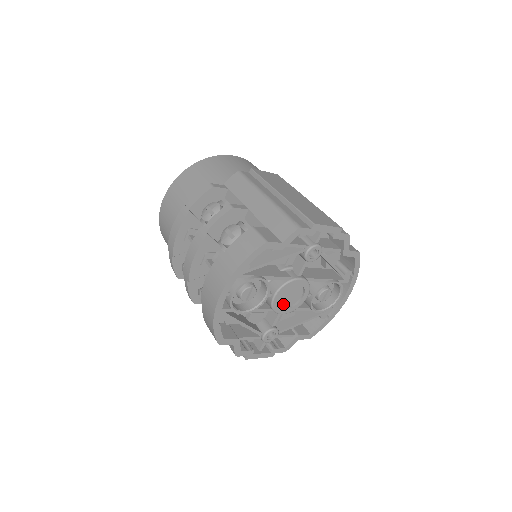
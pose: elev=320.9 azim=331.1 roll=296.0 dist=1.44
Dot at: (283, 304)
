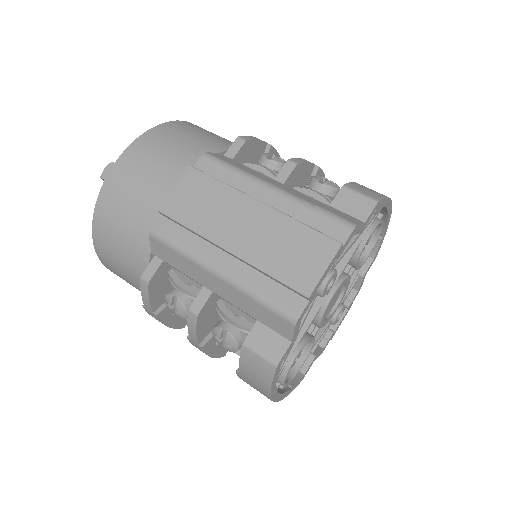
Dot at: (331, 307)
